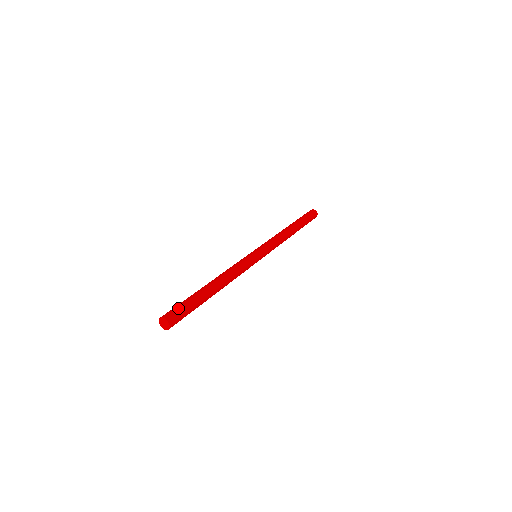
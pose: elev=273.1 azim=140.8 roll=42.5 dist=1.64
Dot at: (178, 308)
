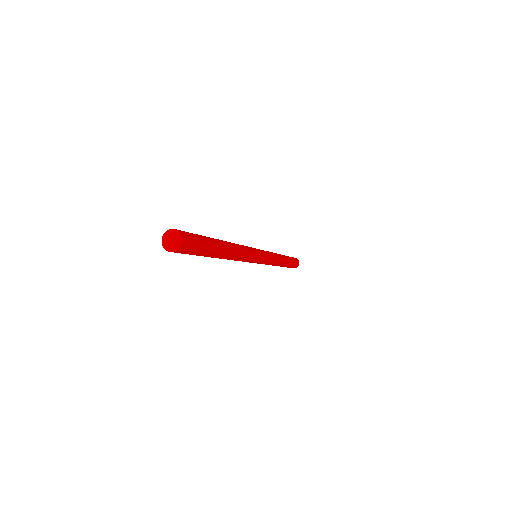
Dot at: (197, 240)
